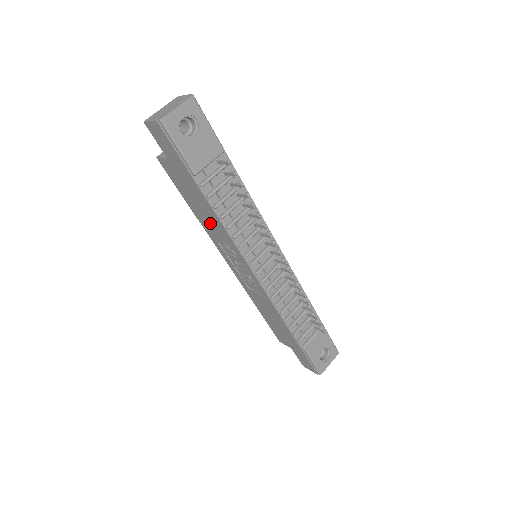
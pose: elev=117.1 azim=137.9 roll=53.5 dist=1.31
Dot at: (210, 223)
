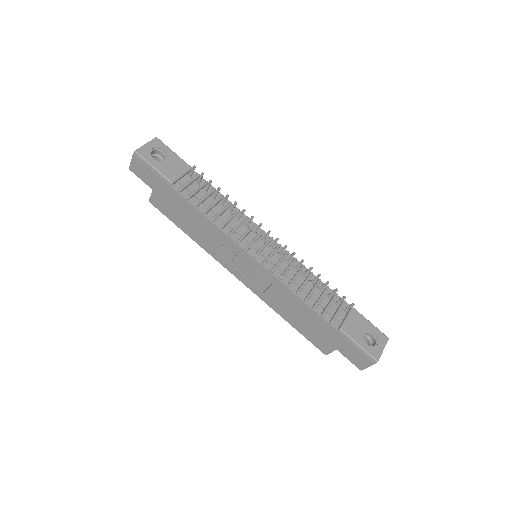
Dot at: (203, 232)
